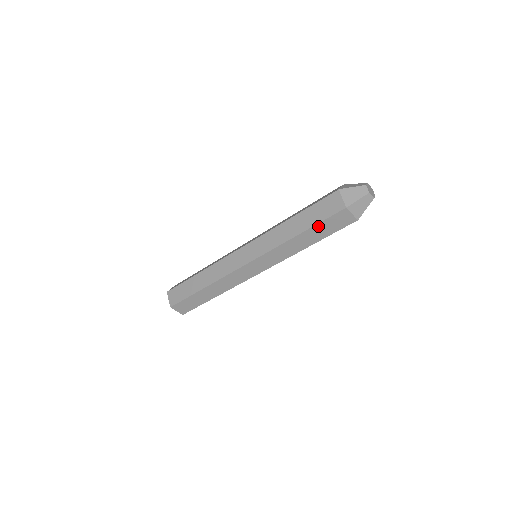
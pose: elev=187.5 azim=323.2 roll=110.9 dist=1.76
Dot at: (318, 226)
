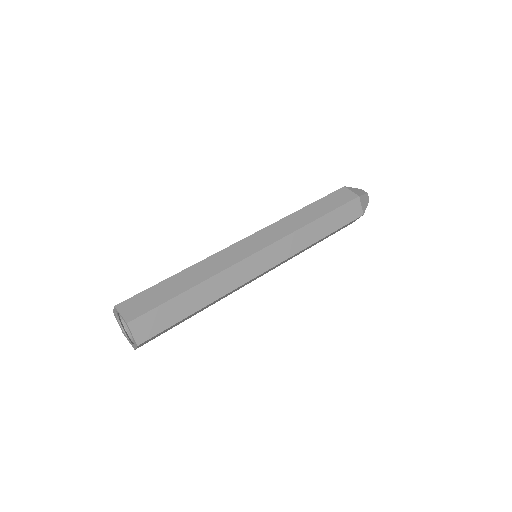
Dot at: (336, 212)
